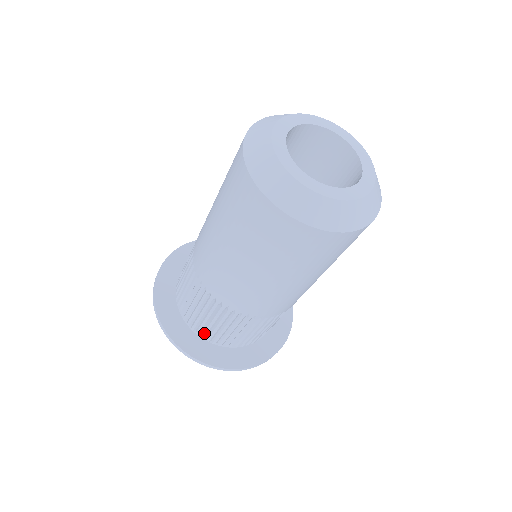
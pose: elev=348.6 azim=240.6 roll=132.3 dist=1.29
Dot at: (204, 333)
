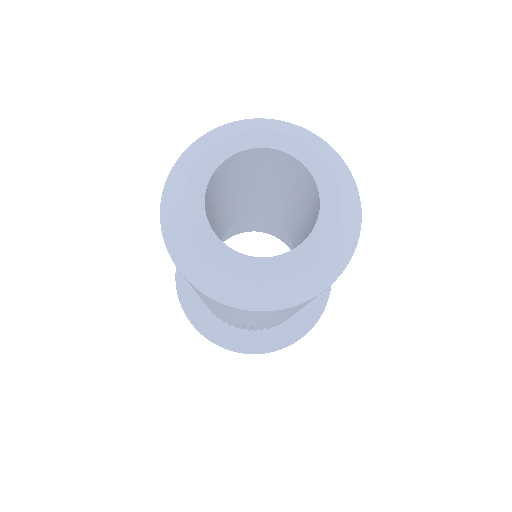
Dot at: (216, 316)
